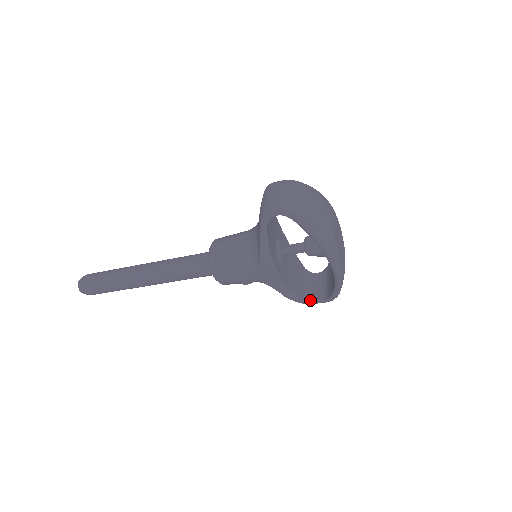
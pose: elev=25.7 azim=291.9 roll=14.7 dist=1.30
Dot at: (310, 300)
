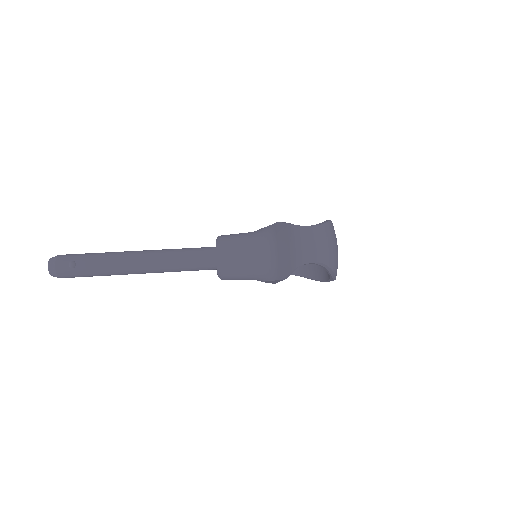
Dot at: occluded
